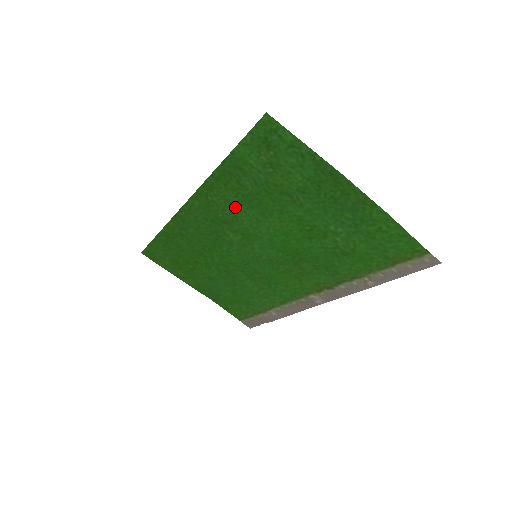
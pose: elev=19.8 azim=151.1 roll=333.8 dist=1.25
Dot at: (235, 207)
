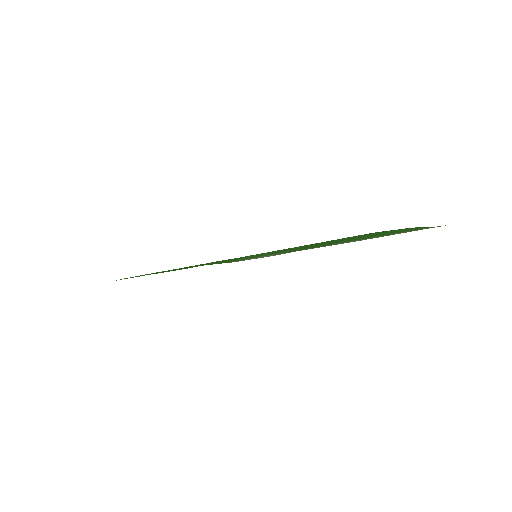
Dot at: occluded
